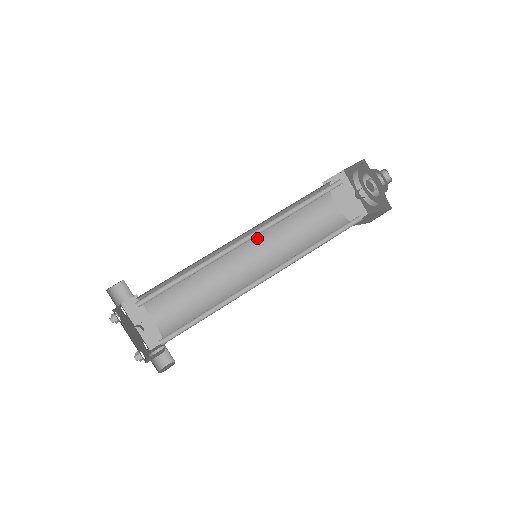
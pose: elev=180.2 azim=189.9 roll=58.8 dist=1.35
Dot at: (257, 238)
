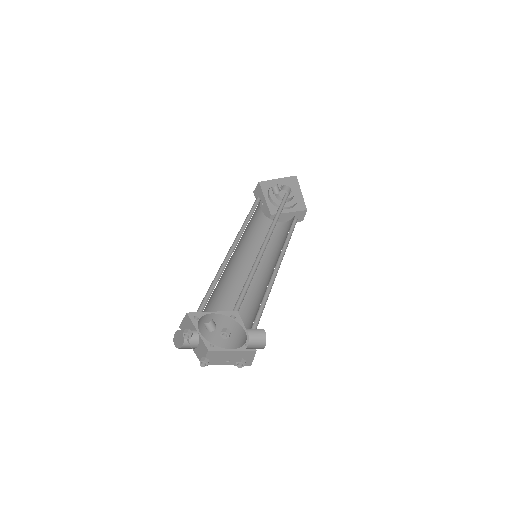
Dot at: occluded
